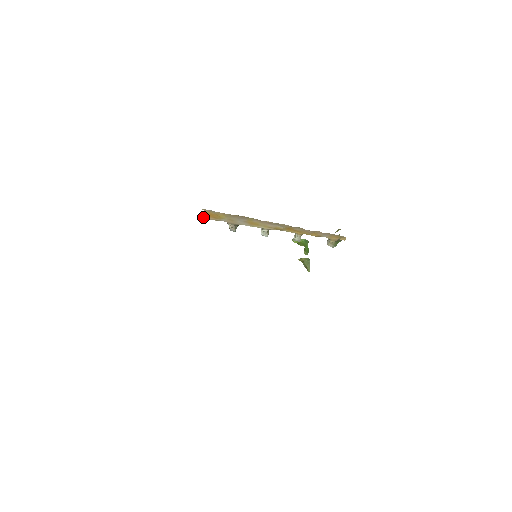
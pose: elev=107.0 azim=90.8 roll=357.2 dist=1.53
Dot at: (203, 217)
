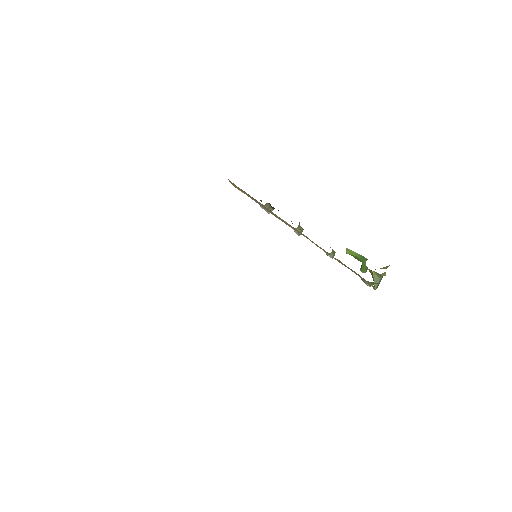
Dot at: (232, 184)
